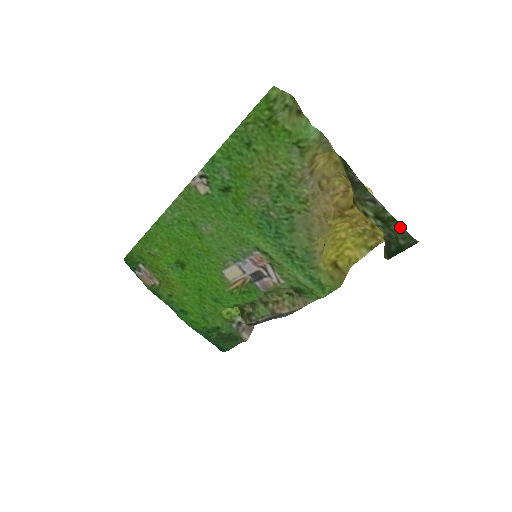
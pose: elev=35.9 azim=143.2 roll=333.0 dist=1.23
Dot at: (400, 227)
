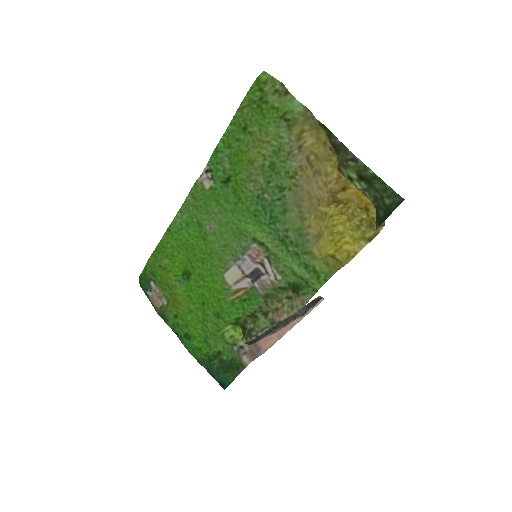
Dot at: (383, 184)
